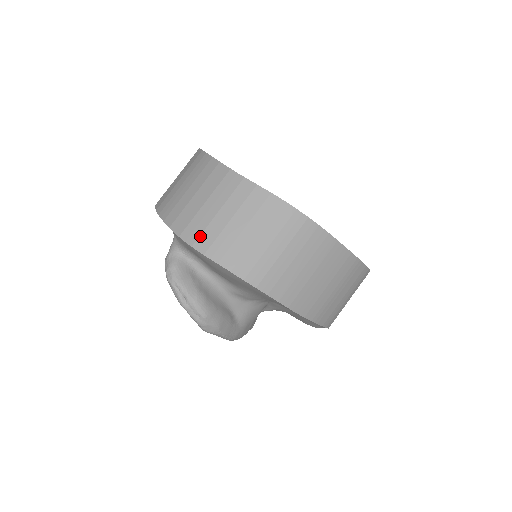
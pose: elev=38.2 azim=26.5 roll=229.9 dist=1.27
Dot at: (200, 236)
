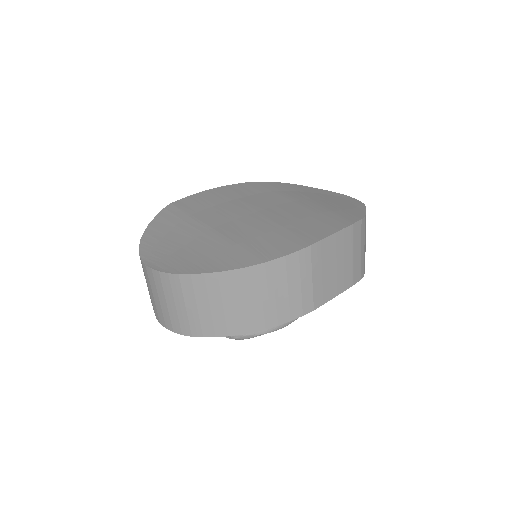
Dot at: (154, 310)
